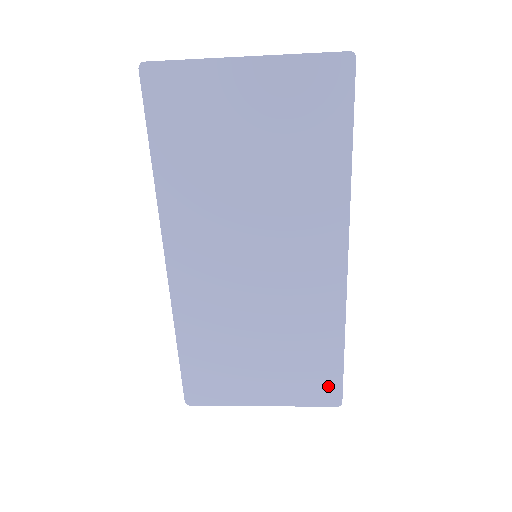
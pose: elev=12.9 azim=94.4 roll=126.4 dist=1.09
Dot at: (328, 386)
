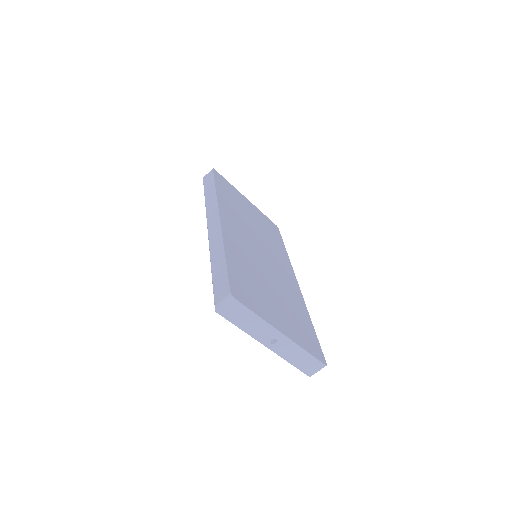
Dot at: (315, 345)
